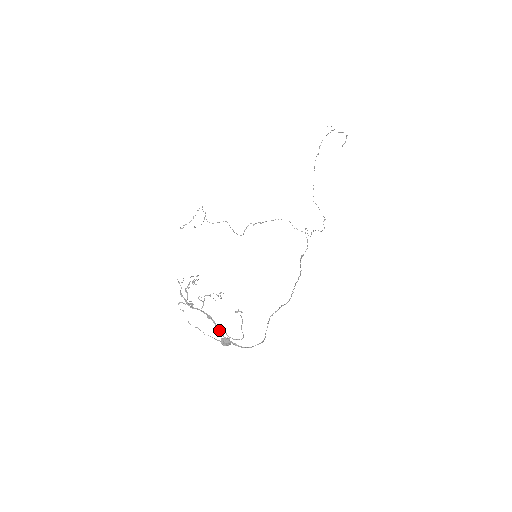
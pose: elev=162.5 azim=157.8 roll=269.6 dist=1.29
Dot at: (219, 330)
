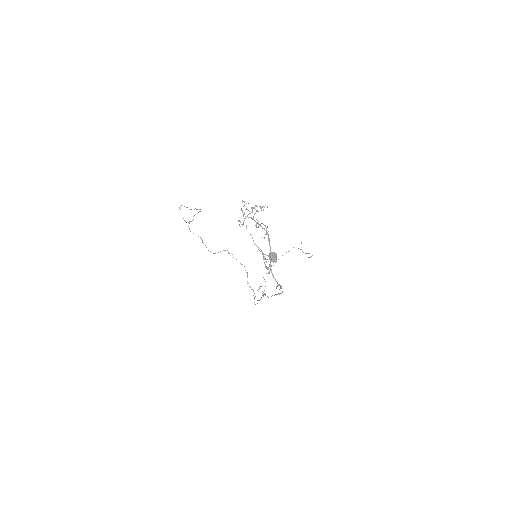
Dot at: (270, 247)
